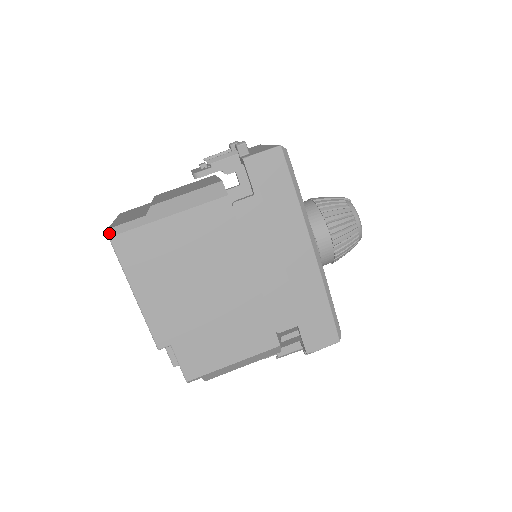
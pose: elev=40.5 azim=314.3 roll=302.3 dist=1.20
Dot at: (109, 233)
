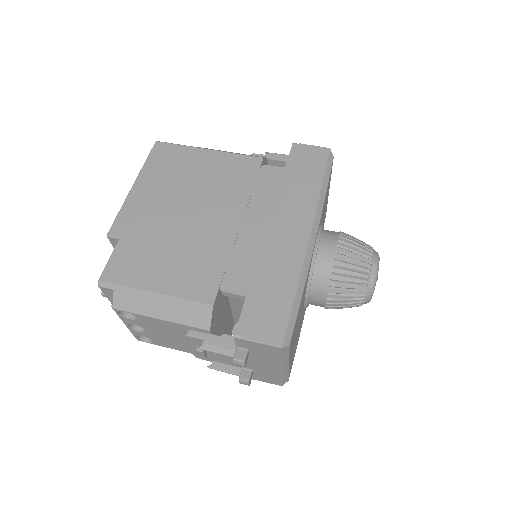
Dot at: (159, 141)
